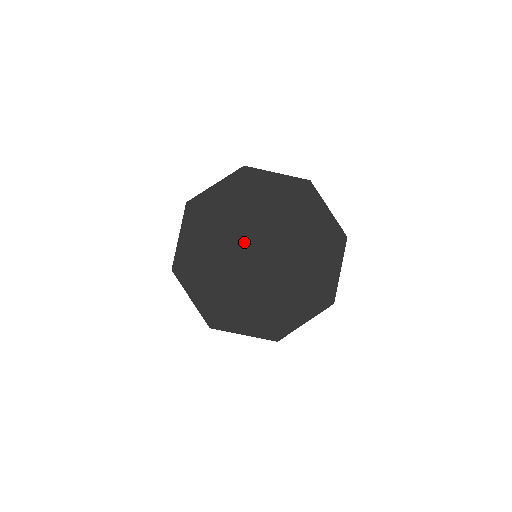
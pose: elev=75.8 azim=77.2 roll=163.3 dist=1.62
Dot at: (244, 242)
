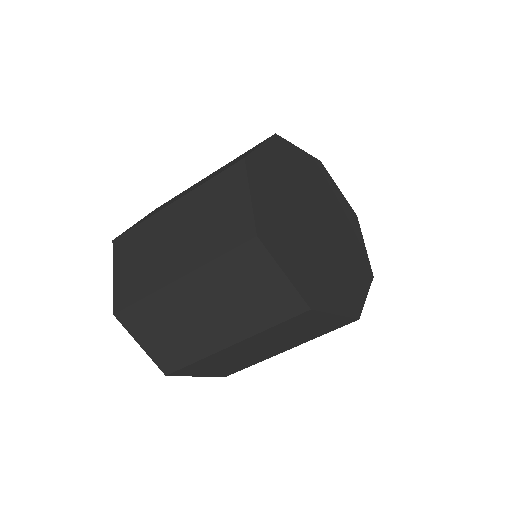
Dot at: (307, 203)
